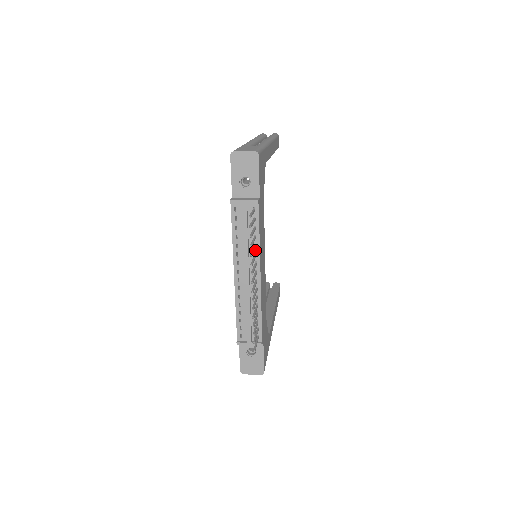
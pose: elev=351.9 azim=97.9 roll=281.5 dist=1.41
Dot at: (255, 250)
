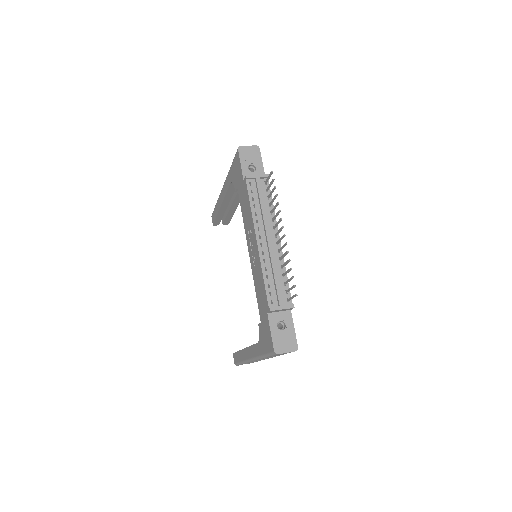
Dot at: (271, 216)
